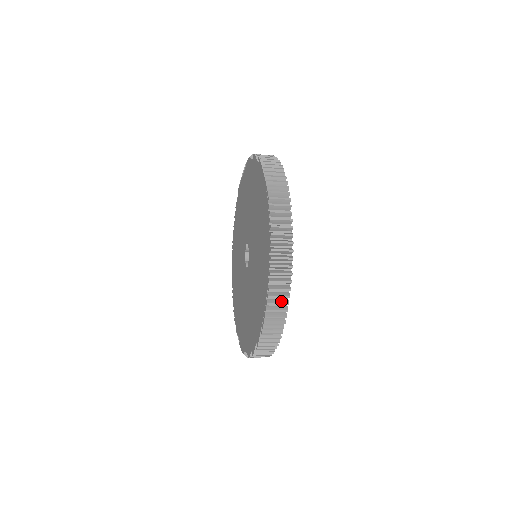
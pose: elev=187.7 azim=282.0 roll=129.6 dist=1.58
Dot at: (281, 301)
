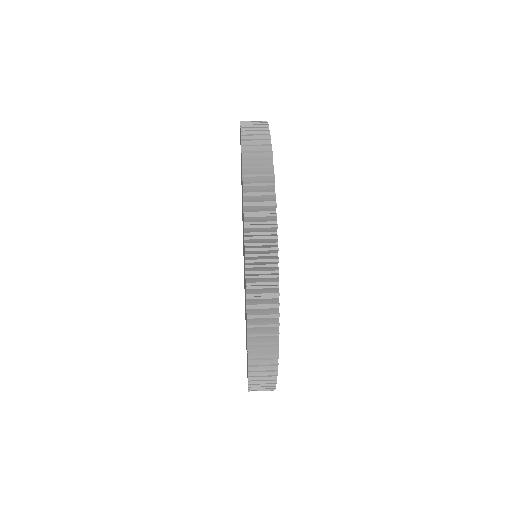
Dot at: occluded
